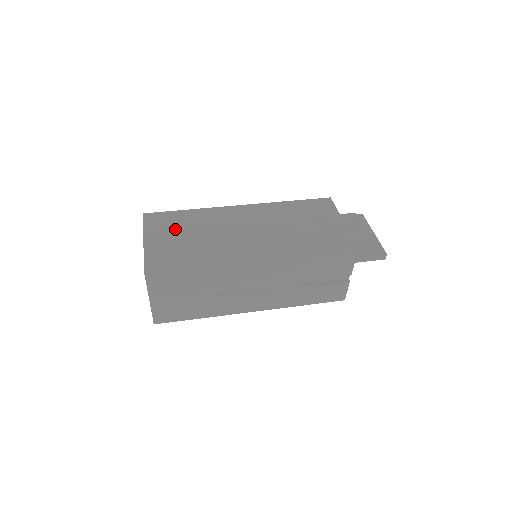
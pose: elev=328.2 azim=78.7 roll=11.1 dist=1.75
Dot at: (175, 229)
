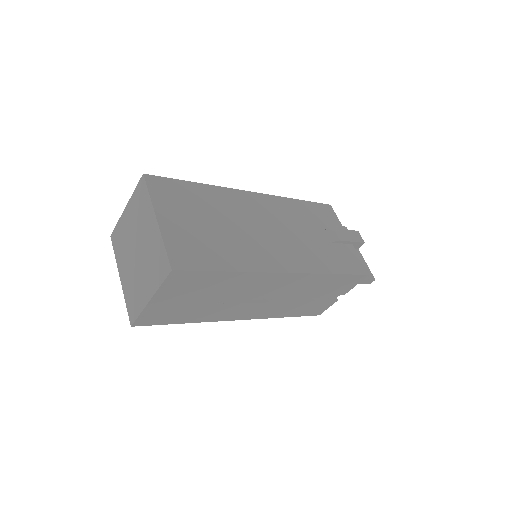
Dot at: (191, 209)
